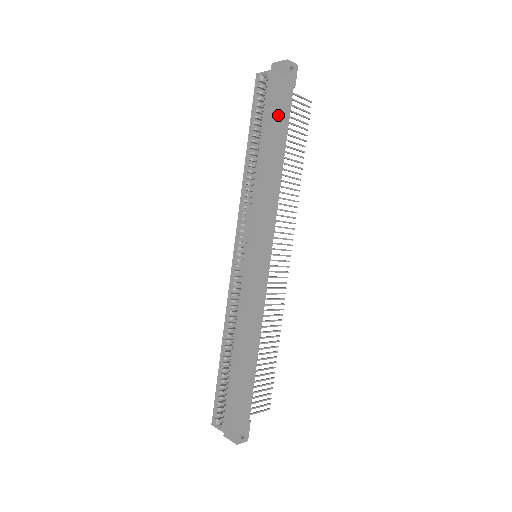
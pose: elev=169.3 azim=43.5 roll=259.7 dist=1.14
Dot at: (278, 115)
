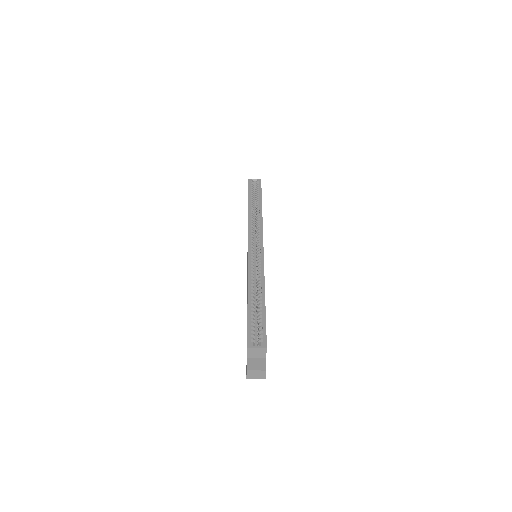
Dot at: occluded
